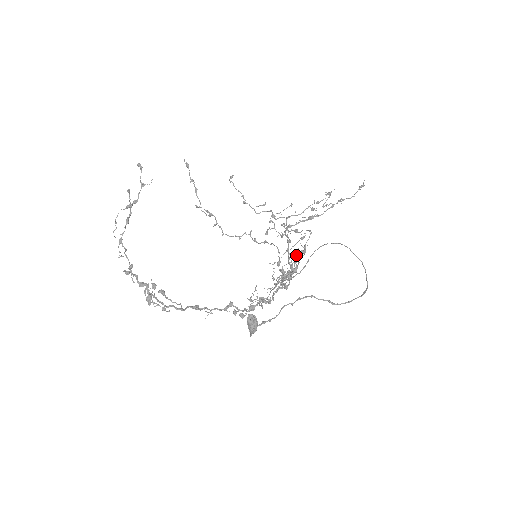
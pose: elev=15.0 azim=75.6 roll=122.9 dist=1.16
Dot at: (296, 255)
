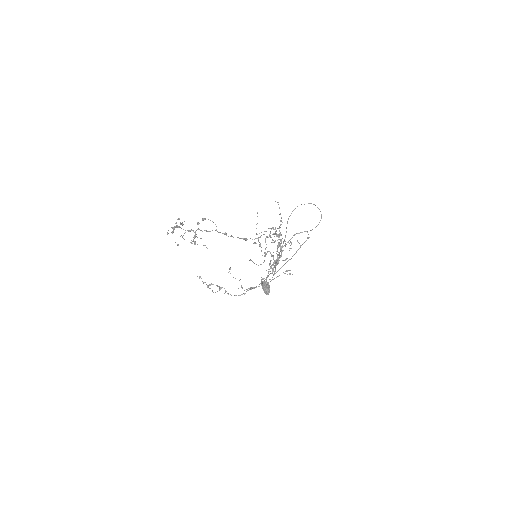
Dot at: occluded
